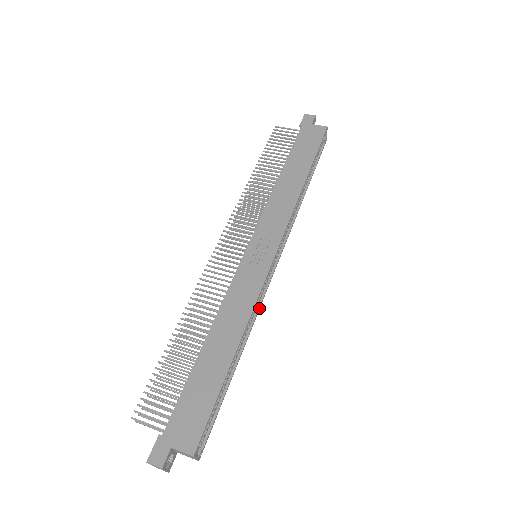
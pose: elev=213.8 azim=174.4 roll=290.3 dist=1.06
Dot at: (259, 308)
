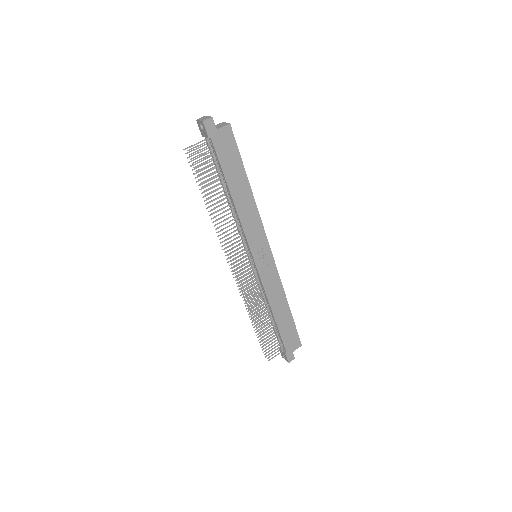
Dot at: occluded
